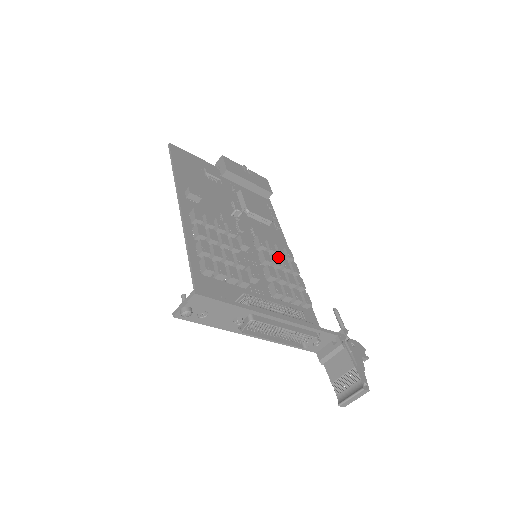
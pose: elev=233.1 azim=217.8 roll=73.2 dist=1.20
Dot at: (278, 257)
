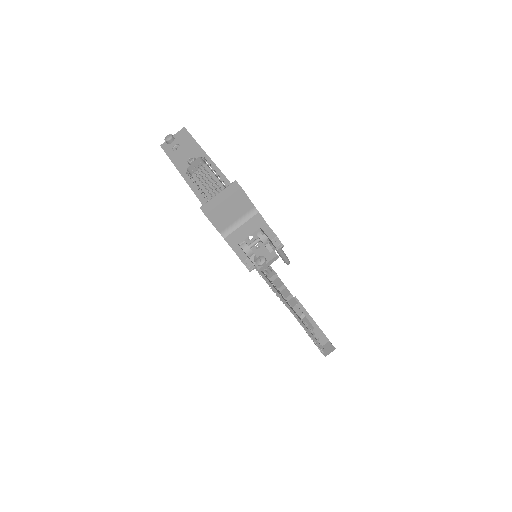
Dot at: occluded
